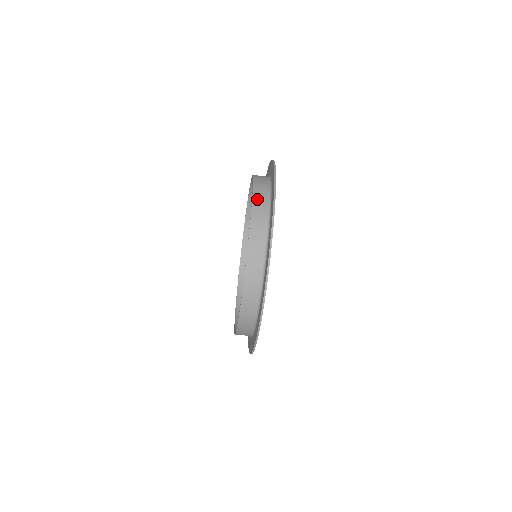
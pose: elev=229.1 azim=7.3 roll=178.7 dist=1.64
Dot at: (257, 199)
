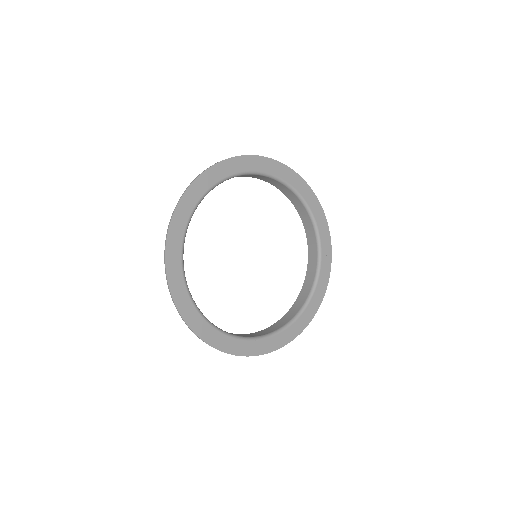
Dot at: occluded
